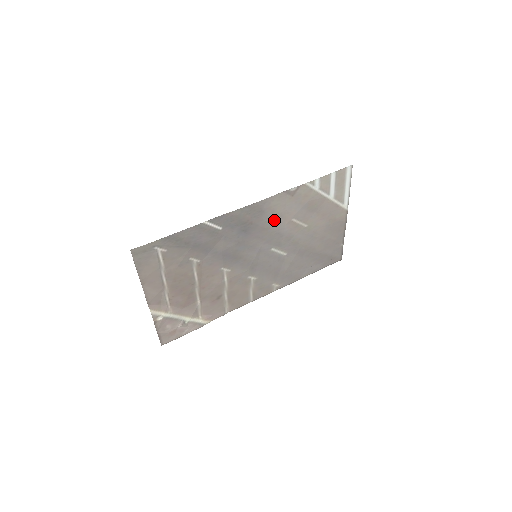
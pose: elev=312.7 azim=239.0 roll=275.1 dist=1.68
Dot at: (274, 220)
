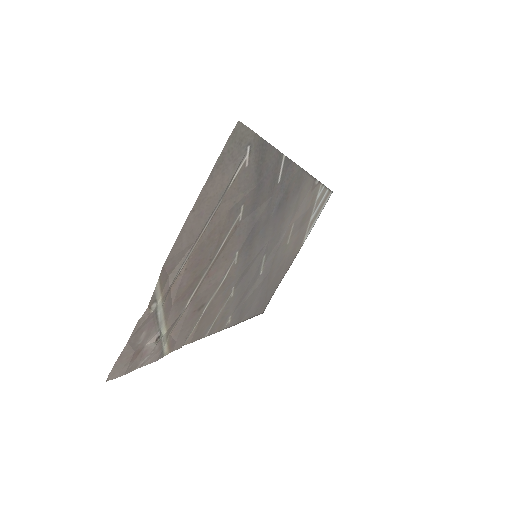
Dot at: (291, 212)
